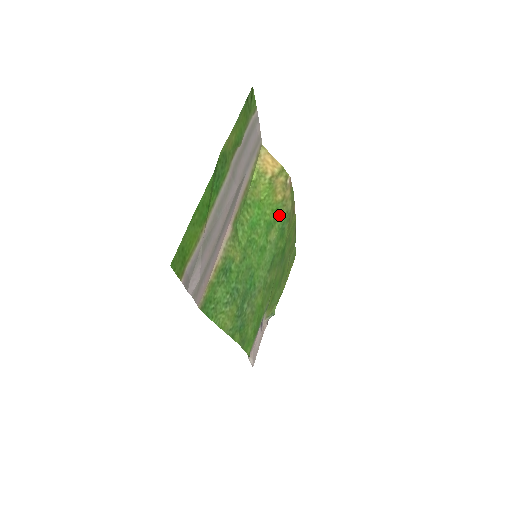
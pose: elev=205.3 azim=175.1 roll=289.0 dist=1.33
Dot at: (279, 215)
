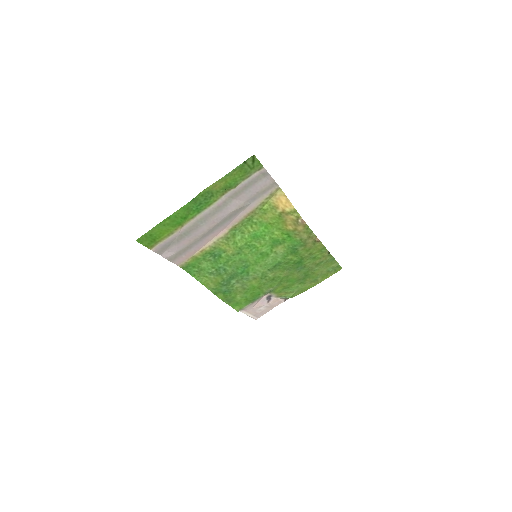
Dot at: (290, 239)
